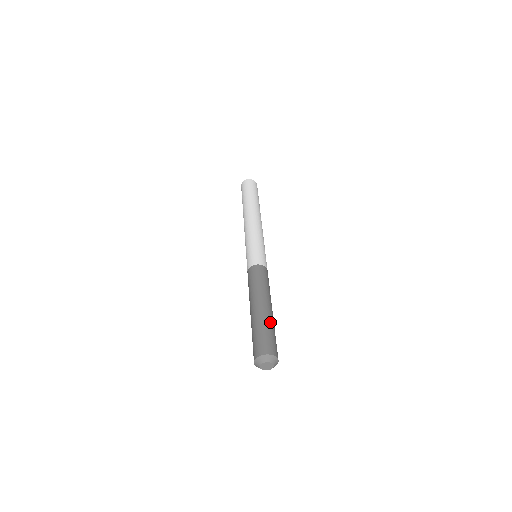
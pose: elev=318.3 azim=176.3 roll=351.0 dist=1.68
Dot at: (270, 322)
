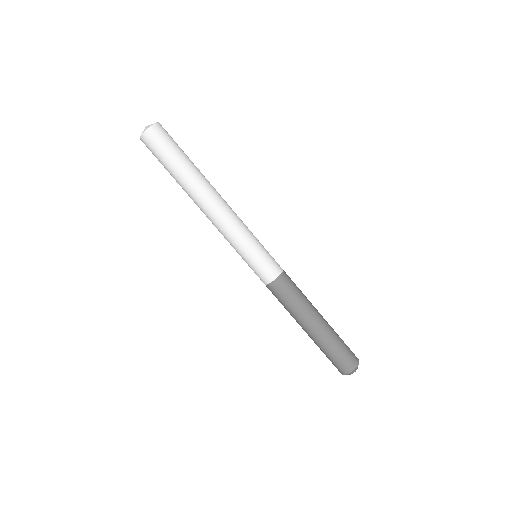
Dot at: (335, 334)
